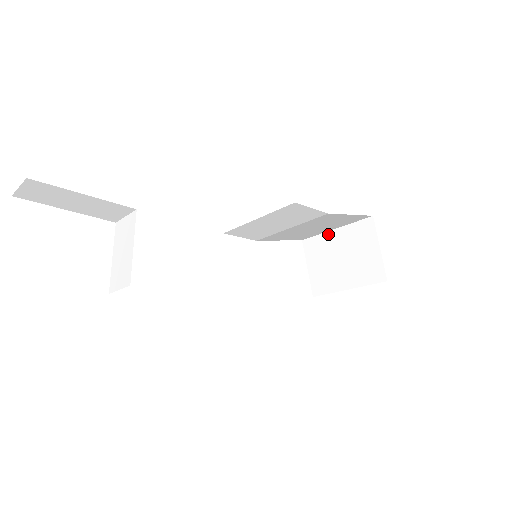
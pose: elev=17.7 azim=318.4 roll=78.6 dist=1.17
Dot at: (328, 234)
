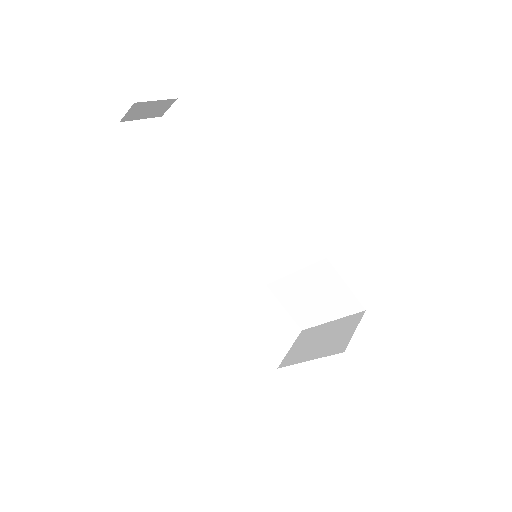
Dot at: (324, 325)
